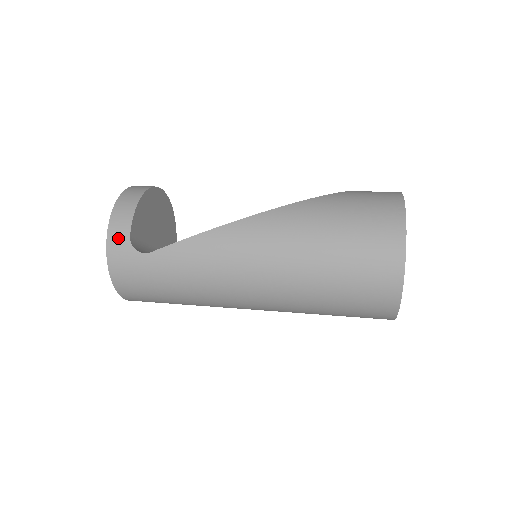
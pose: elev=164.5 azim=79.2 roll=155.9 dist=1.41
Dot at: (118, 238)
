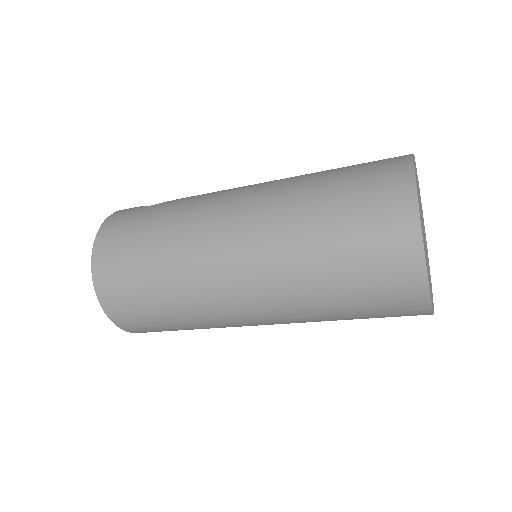
Dot at: occluded
